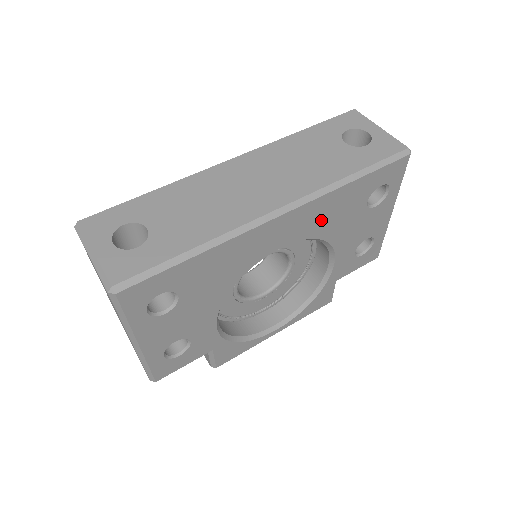
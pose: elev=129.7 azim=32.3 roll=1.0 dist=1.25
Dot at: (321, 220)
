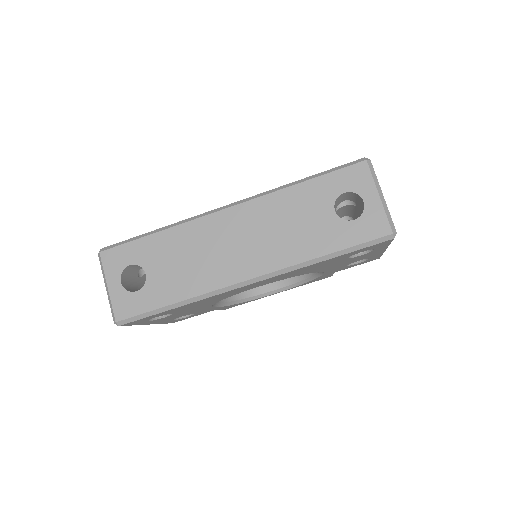
Dot at: (296, 273)
